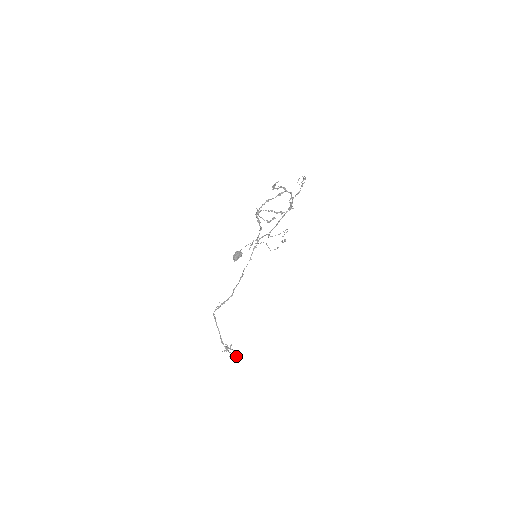
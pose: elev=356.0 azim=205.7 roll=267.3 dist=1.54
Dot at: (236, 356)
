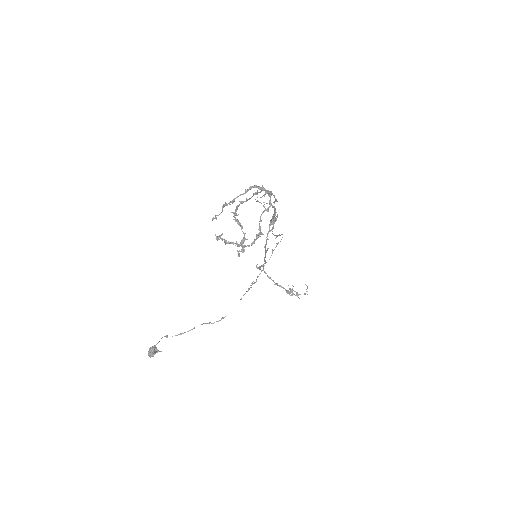
Dot at: occluded
